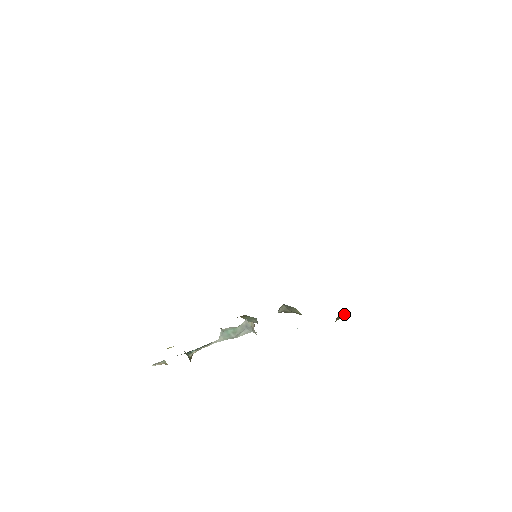
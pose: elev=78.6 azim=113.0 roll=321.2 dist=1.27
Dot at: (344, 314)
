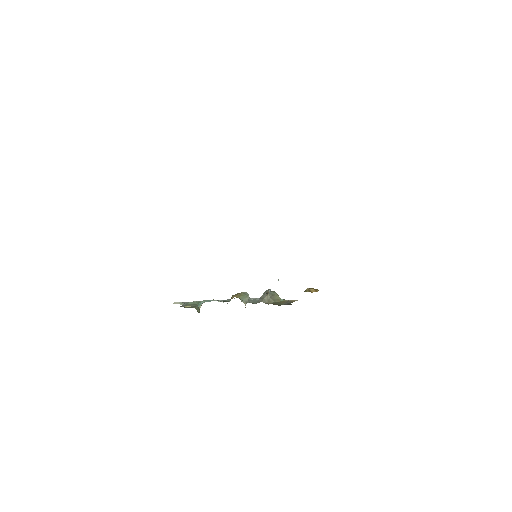
Dot at: (312, 289)
